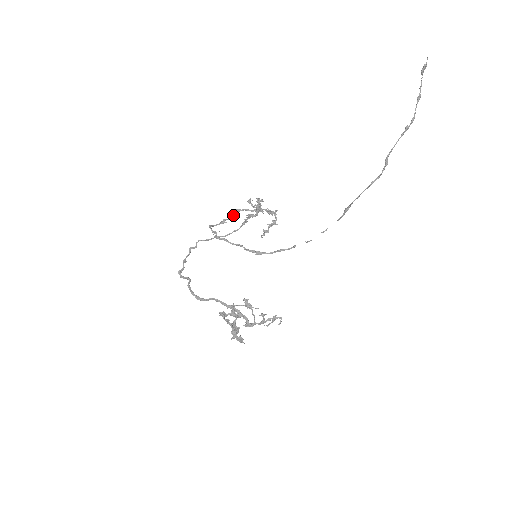
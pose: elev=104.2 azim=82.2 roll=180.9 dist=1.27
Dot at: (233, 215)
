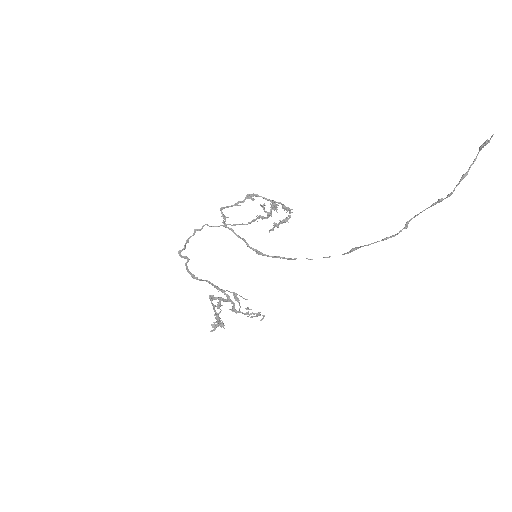
Dot at: (249, 198)
